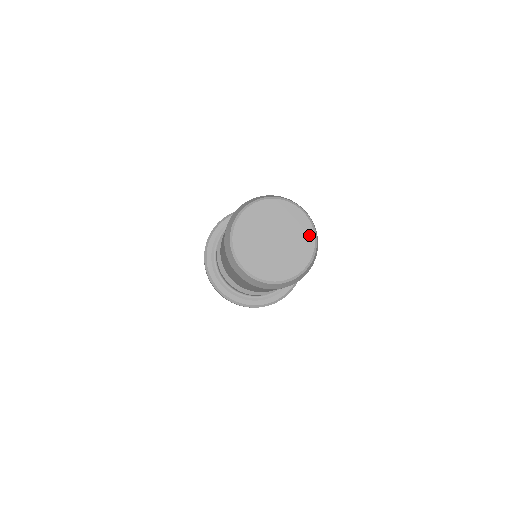
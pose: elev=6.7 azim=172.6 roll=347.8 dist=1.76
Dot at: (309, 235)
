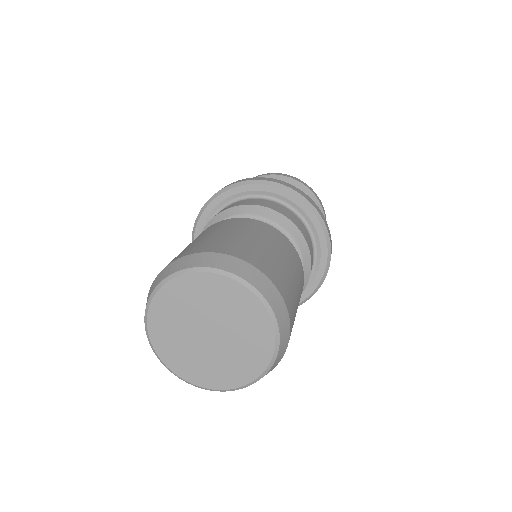
Dot at: (259, 364)
